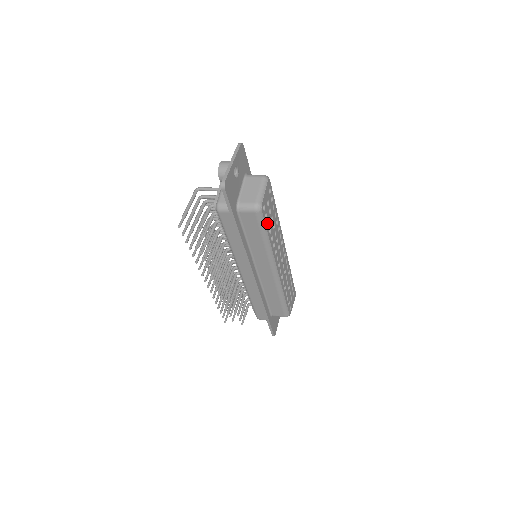
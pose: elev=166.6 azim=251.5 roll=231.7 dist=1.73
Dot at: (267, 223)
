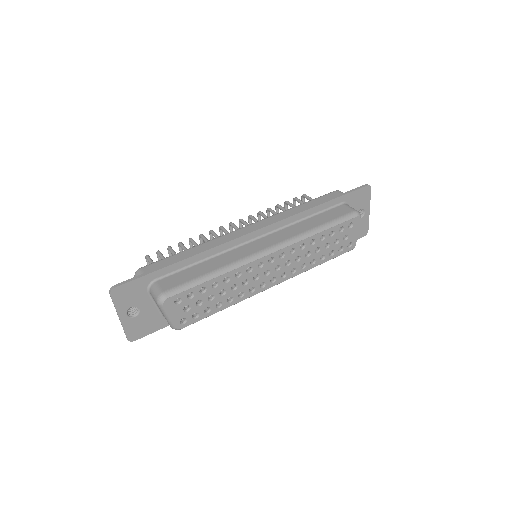
Dot at: (207, 307)
